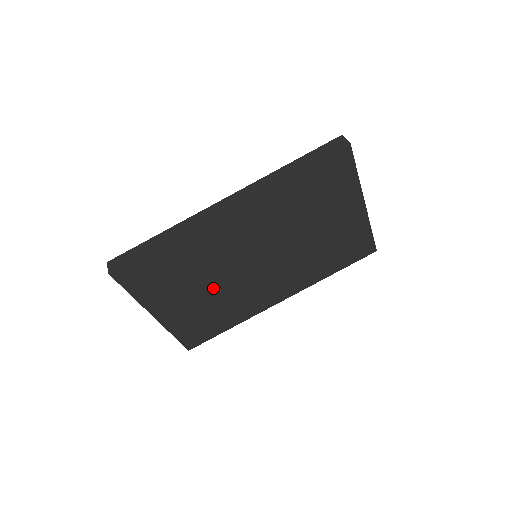
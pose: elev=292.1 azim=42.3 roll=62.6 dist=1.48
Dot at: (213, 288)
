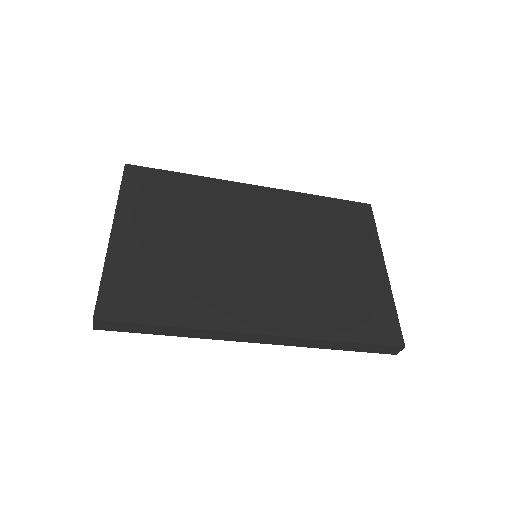
Dot at: occluded
